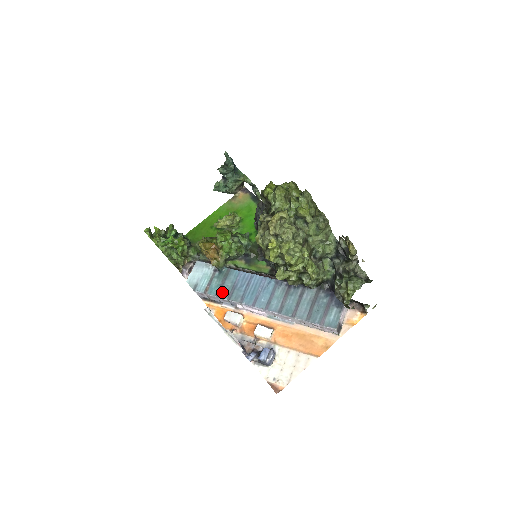
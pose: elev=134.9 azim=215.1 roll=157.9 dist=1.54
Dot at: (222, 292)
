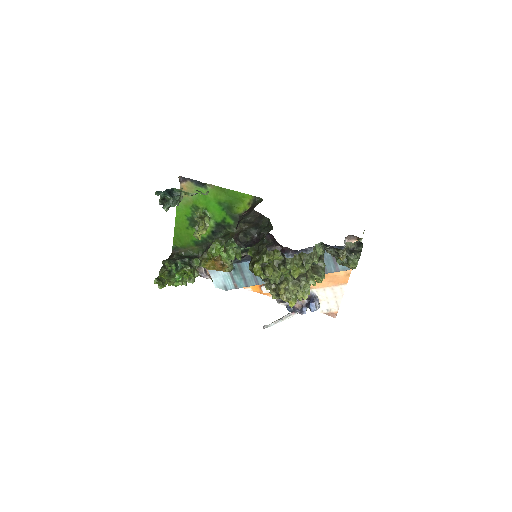
Dot at: (249, 283)
